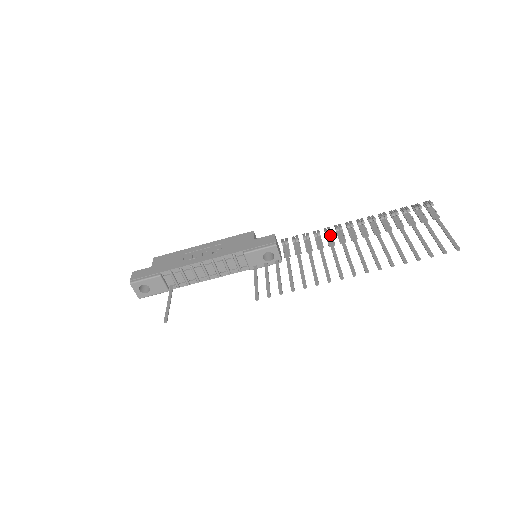
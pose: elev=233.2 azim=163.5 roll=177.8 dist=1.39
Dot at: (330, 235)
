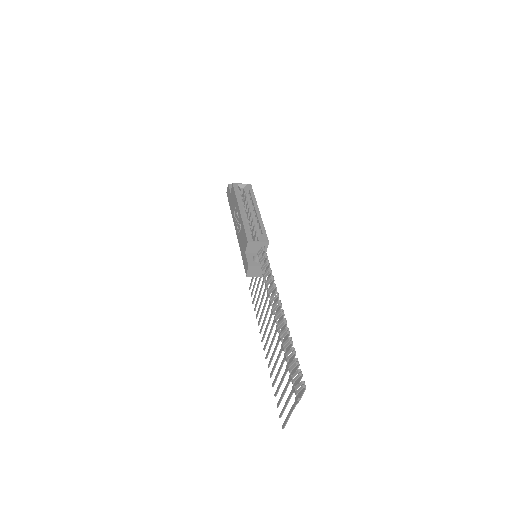
Dot at: occluded
